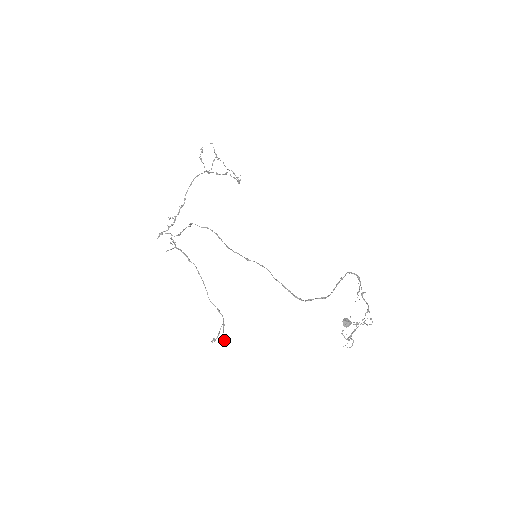
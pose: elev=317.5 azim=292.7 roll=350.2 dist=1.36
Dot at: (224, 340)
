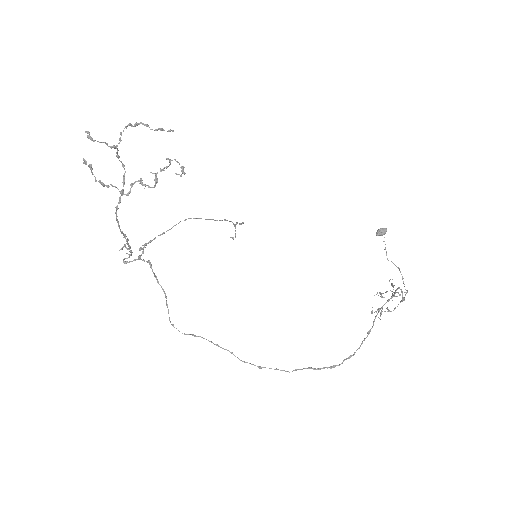
Dot at: occluded
